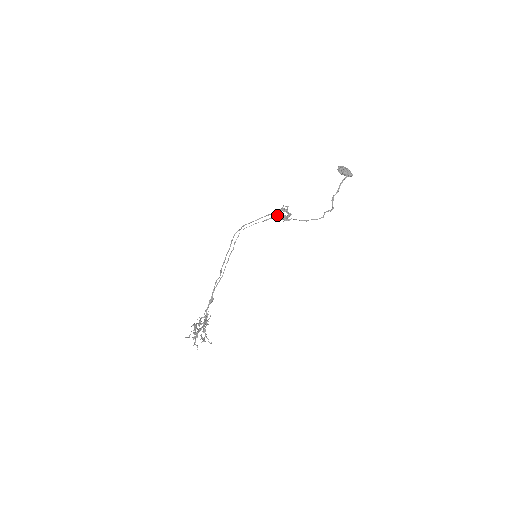
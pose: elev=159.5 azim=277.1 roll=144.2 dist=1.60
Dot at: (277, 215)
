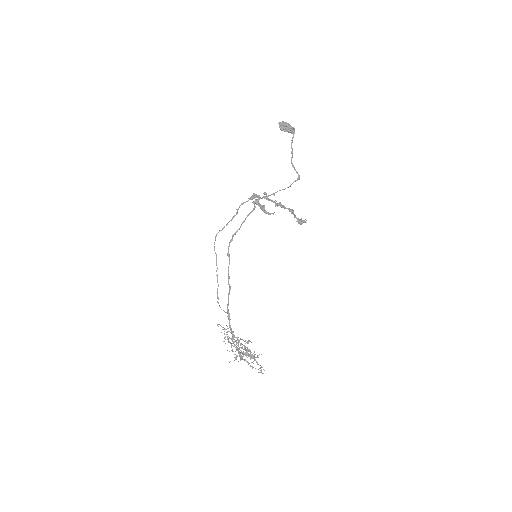
Dot at: (263, 208)
